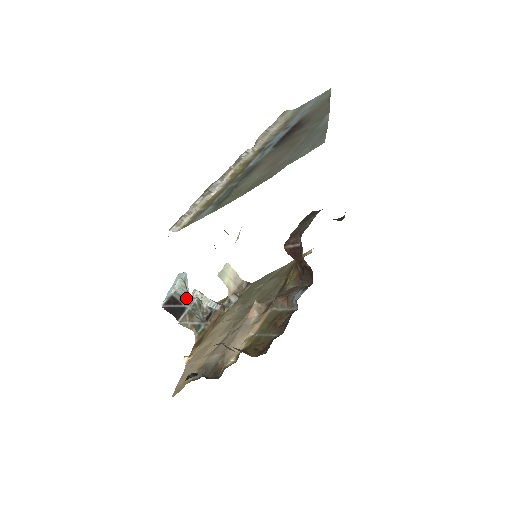
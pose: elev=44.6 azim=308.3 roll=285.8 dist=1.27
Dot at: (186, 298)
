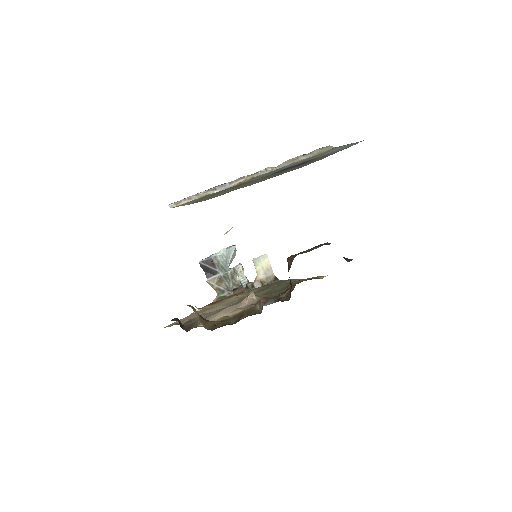
Dot at: (223, 265)
